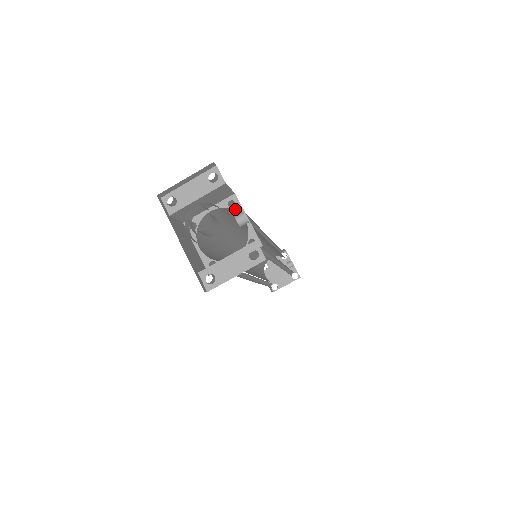
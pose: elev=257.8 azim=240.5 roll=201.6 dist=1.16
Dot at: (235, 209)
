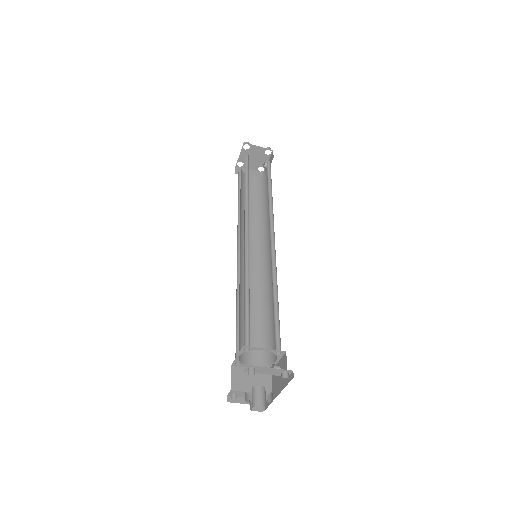
Dot at: (278, 356)
